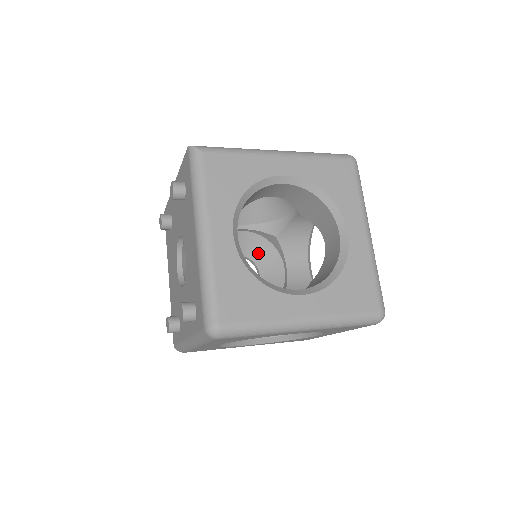
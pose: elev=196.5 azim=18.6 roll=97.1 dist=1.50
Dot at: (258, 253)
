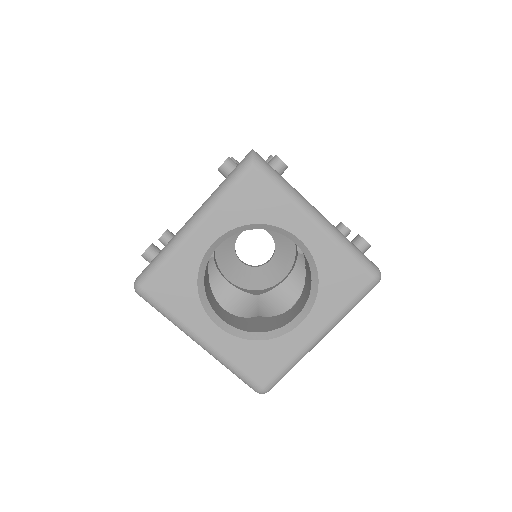
Dot at: (283, 247)
